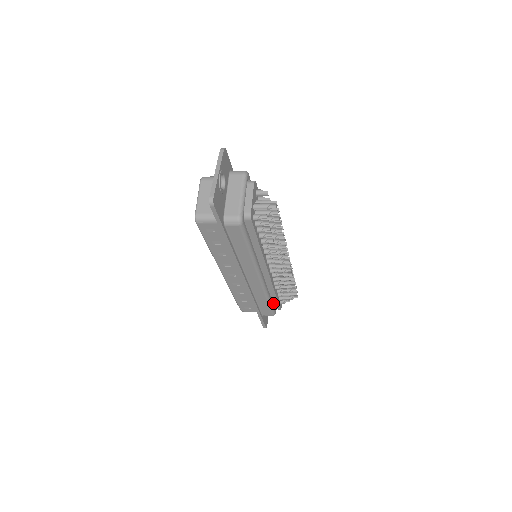
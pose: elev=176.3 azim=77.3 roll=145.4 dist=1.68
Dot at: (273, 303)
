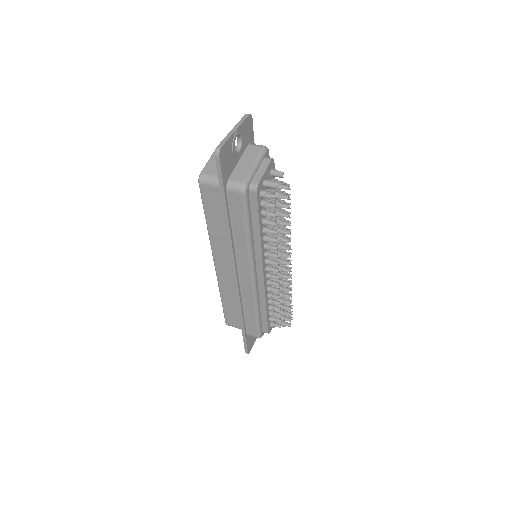
Dot at: (262, 322)
